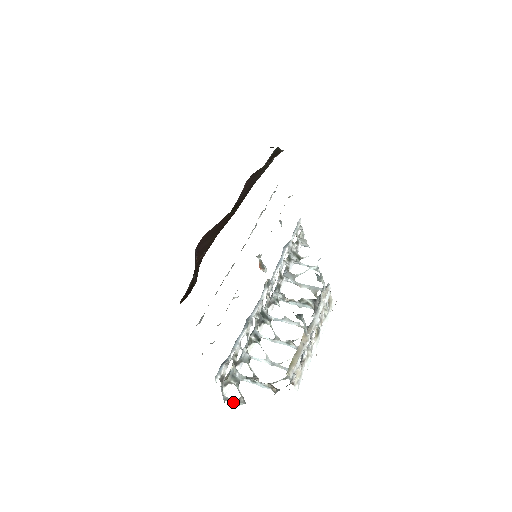
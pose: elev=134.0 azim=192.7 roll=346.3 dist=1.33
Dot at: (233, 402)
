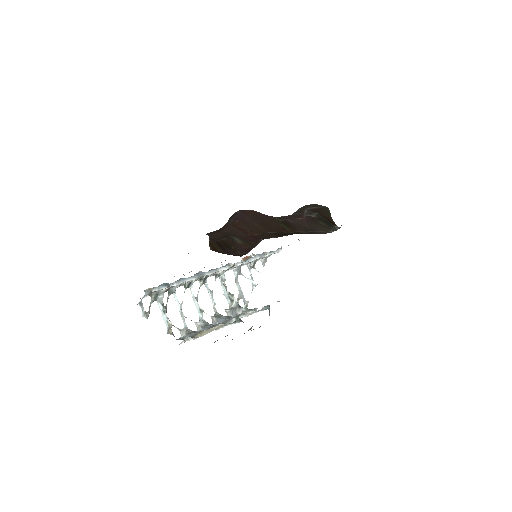
Dot at: (142, 310)
